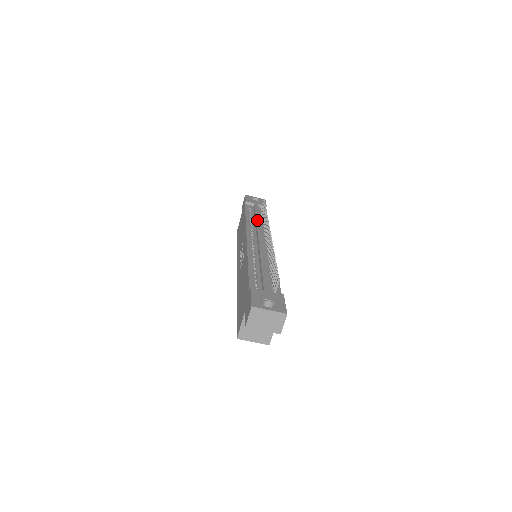
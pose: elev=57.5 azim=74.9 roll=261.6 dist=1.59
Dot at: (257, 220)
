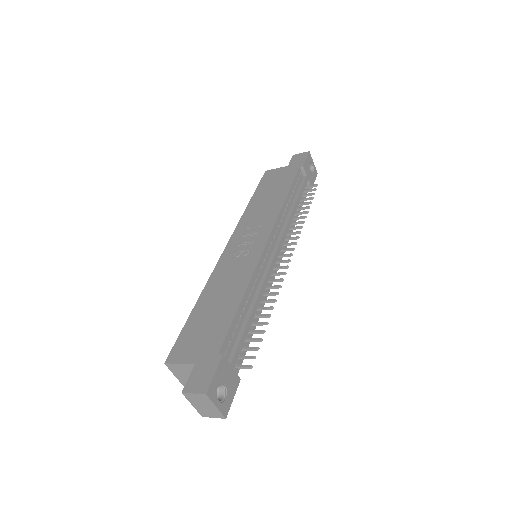
Dot at: (292, 214)
